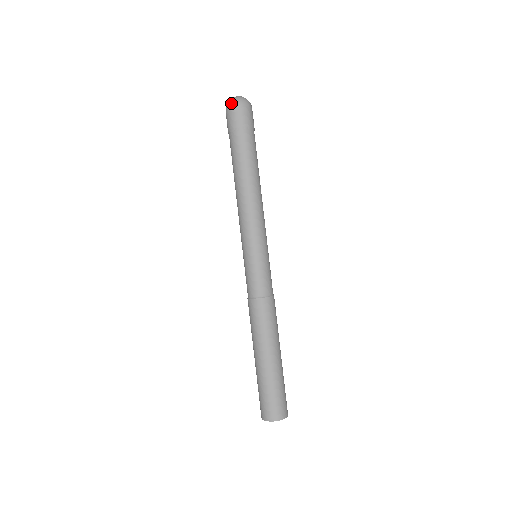
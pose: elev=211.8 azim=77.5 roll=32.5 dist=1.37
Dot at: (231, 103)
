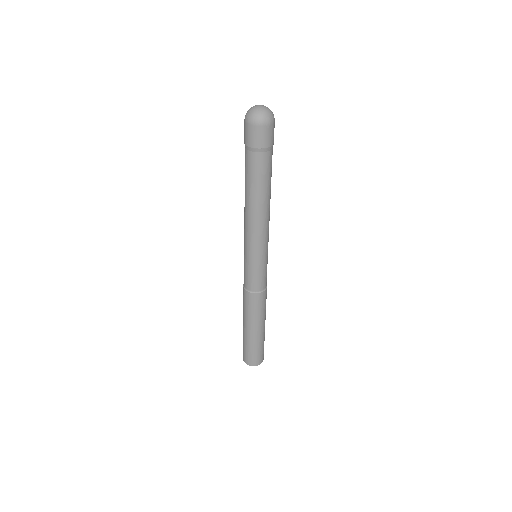
Dot at: (256, 121)
